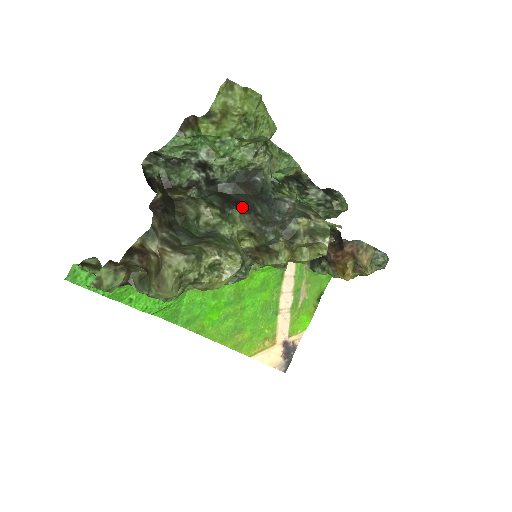
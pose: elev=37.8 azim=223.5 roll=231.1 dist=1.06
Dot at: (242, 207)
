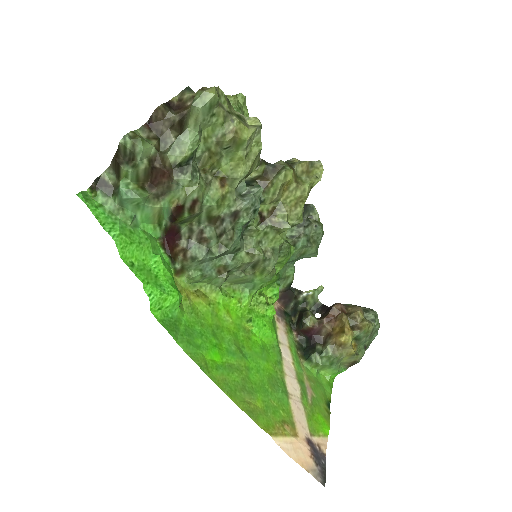
Dot at: occluded
